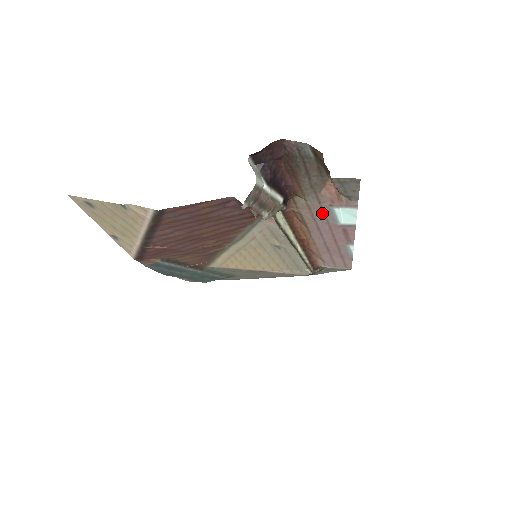
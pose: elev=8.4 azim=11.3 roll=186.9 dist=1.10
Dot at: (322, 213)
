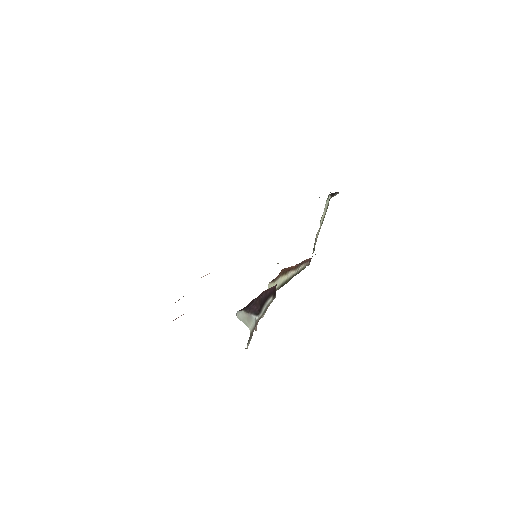
Dot at: occluded
